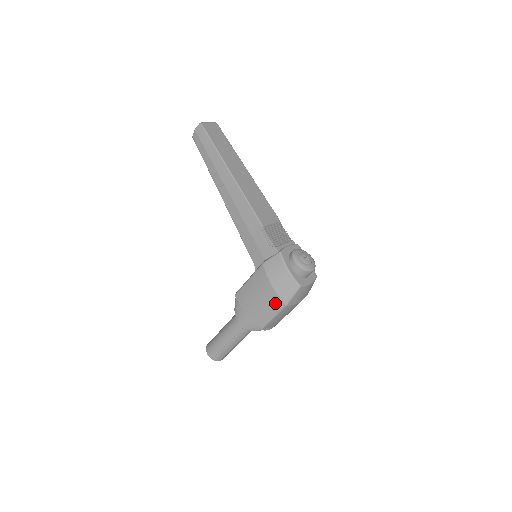
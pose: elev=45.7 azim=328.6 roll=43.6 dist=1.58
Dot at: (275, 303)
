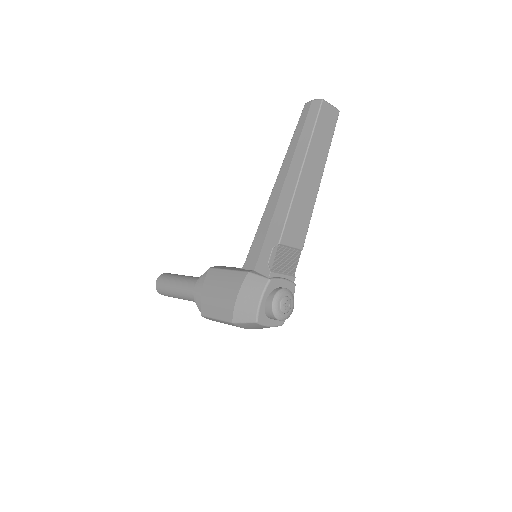
Dot at: (227, 312)
